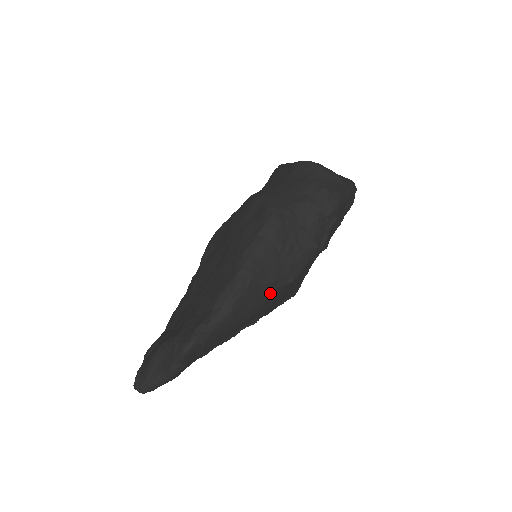
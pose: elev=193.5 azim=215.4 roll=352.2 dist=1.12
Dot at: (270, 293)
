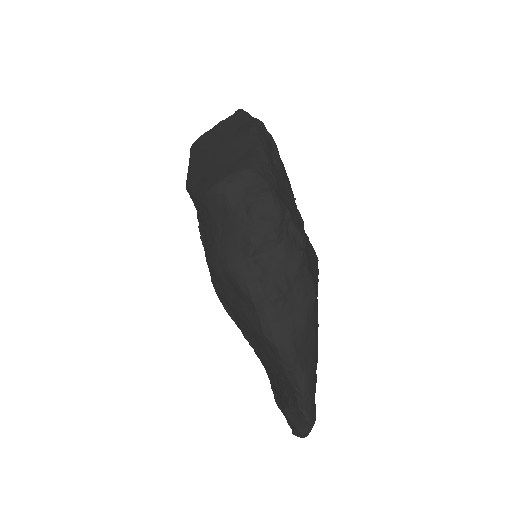
Dot at: (312, 324)
